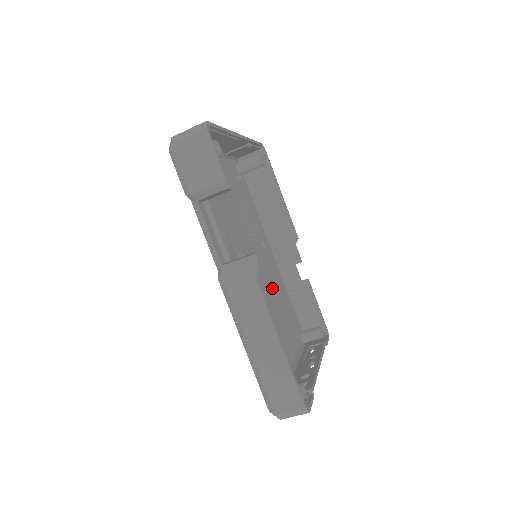
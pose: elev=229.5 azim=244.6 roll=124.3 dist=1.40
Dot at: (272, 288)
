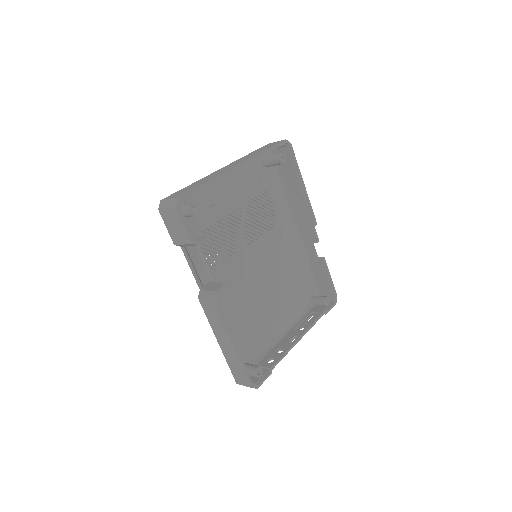
Dot at: (279, 271)
